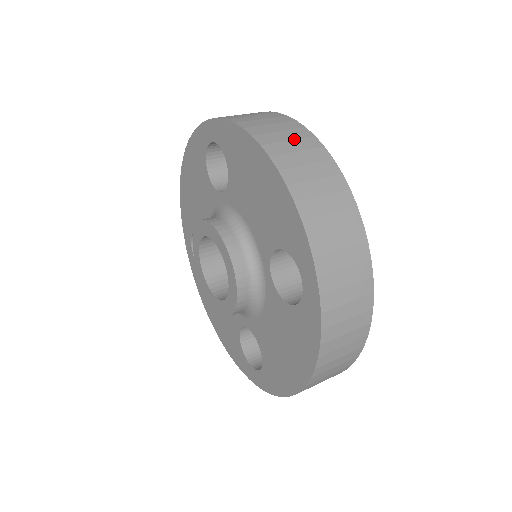
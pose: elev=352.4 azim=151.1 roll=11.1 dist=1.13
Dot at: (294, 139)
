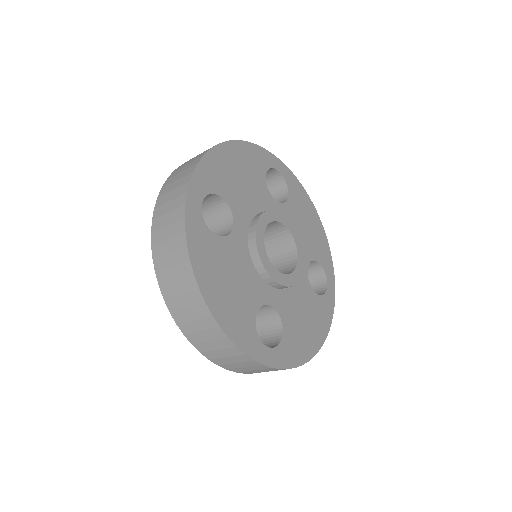
Dot at: (184, 293)
